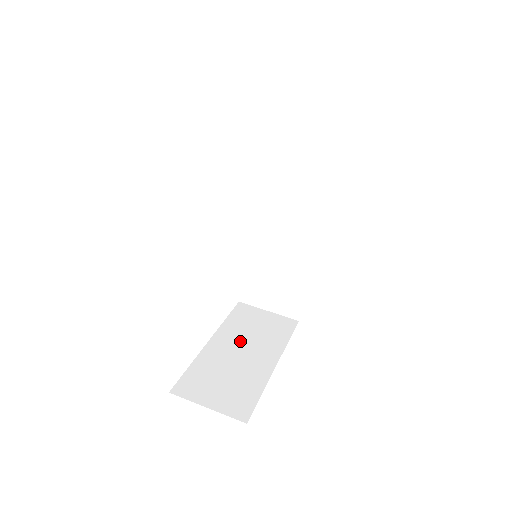
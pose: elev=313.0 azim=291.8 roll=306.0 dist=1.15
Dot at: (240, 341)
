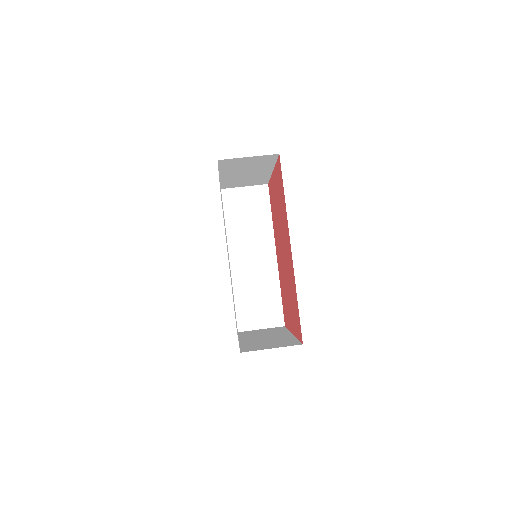
Dot at: (259, 336)
